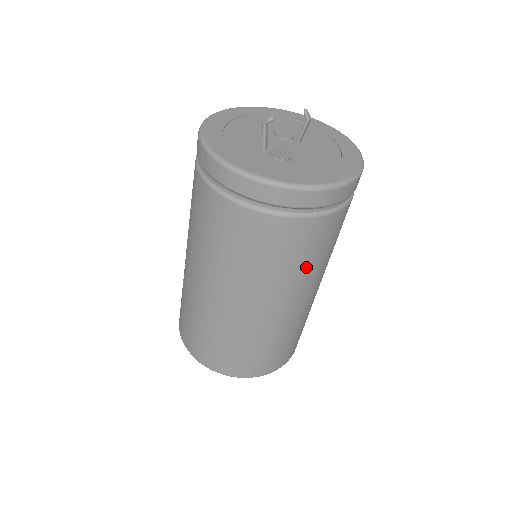
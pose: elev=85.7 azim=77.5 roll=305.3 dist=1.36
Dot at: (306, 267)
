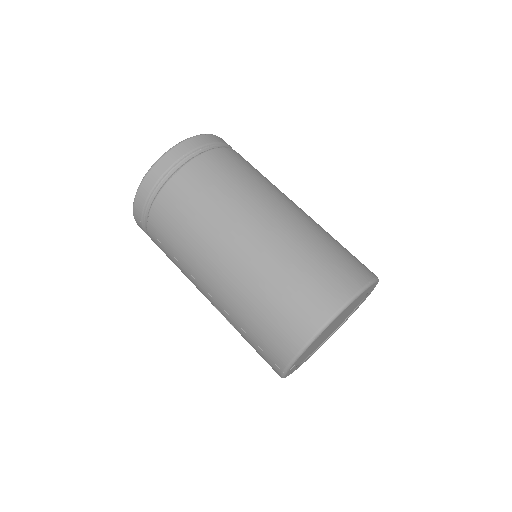
Dot at: (241, 185)
